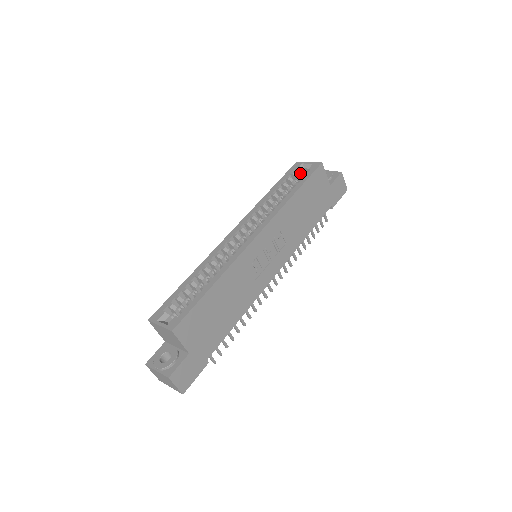
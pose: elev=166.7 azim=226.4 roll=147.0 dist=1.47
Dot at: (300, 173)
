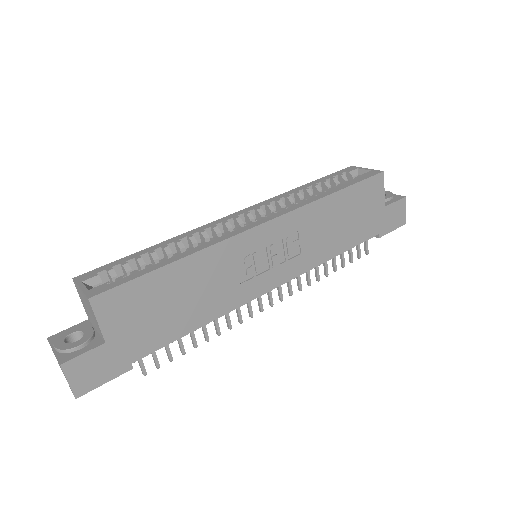
Dot at: (351, 178)
